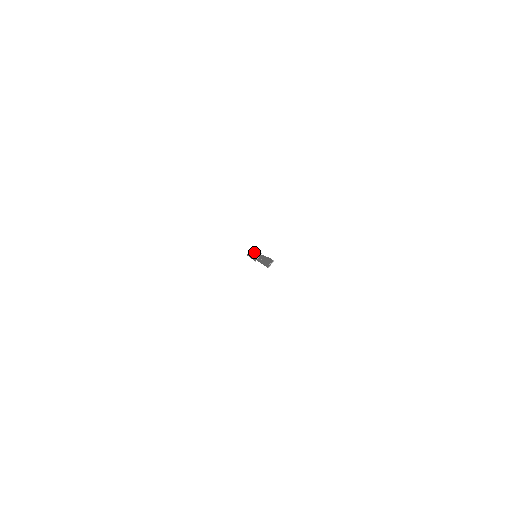
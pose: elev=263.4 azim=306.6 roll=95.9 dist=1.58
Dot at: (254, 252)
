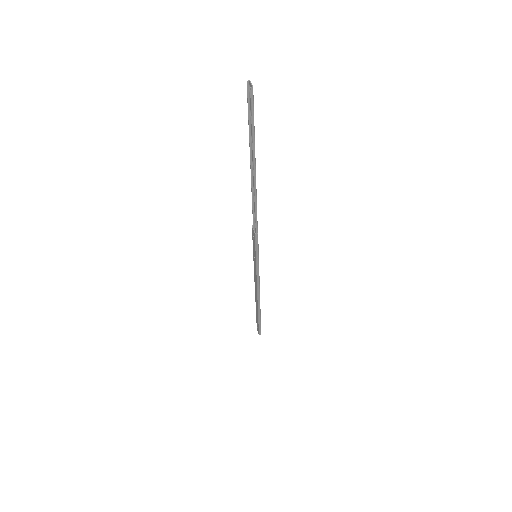
Dot at: (254, 278)
